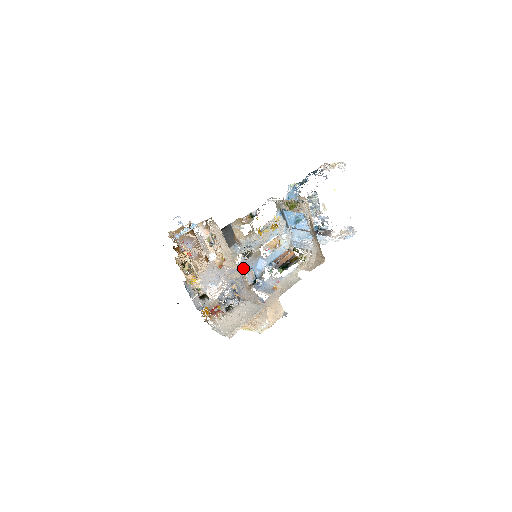
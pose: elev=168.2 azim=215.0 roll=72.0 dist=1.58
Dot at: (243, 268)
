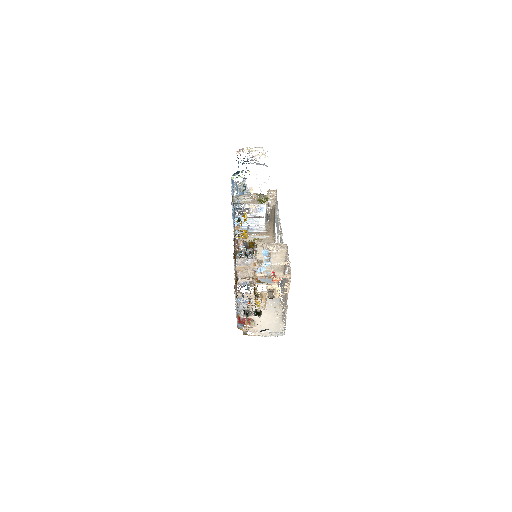
Dot at: occluded
